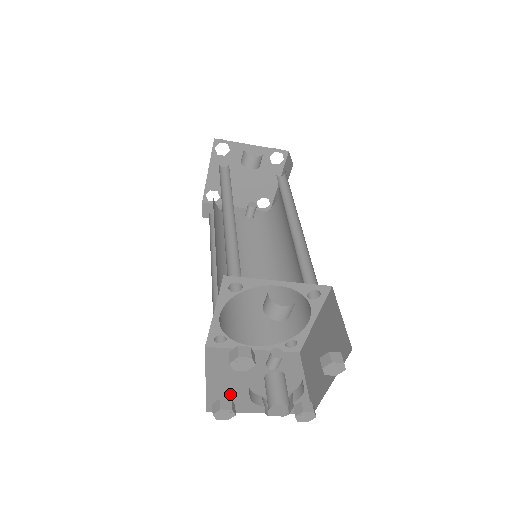
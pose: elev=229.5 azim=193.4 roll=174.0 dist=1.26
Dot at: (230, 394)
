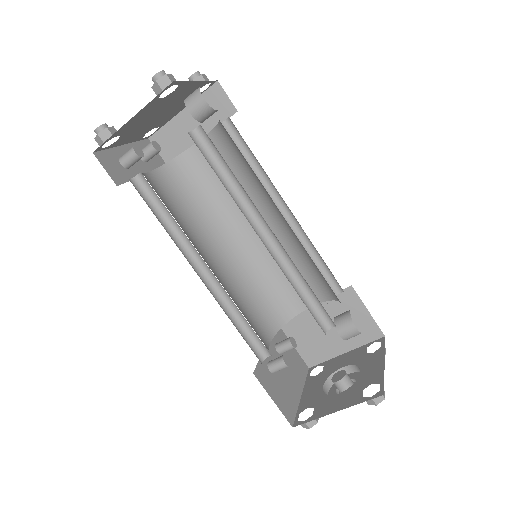
Dot at: (287, 399)
